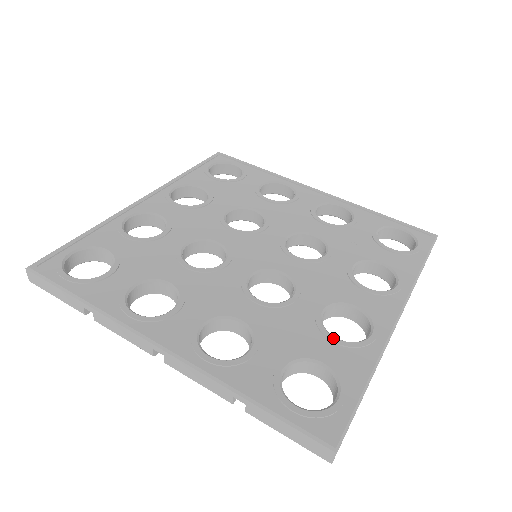
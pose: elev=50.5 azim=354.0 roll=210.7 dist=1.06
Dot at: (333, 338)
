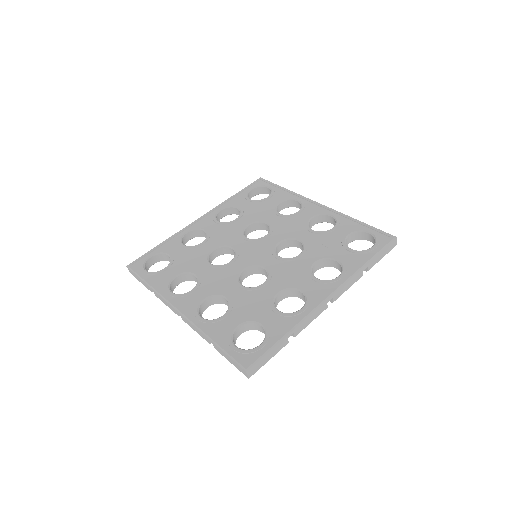
Dot at: (275, 310)
